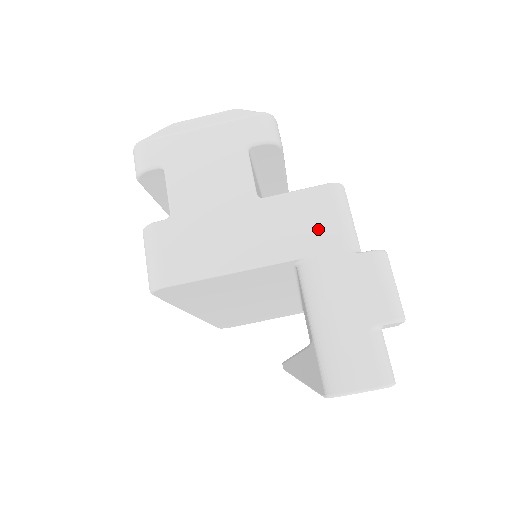
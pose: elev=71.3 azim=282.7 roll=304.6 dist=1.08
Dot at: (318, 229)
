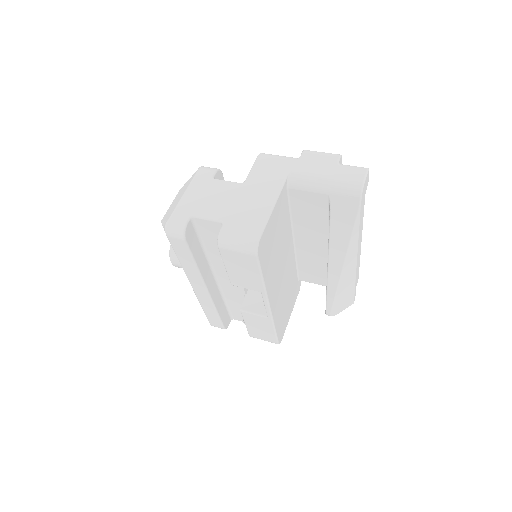
Dot at: (277, 166)
